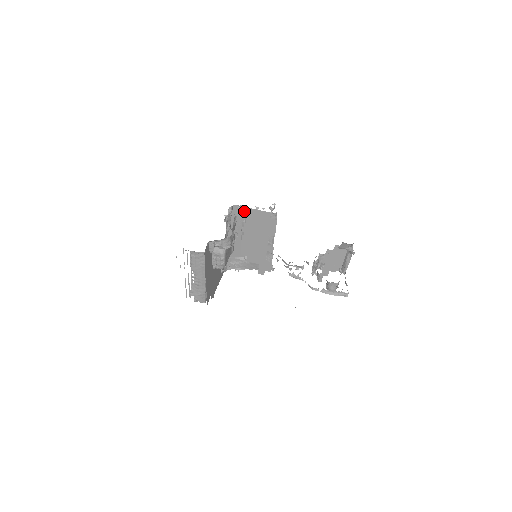
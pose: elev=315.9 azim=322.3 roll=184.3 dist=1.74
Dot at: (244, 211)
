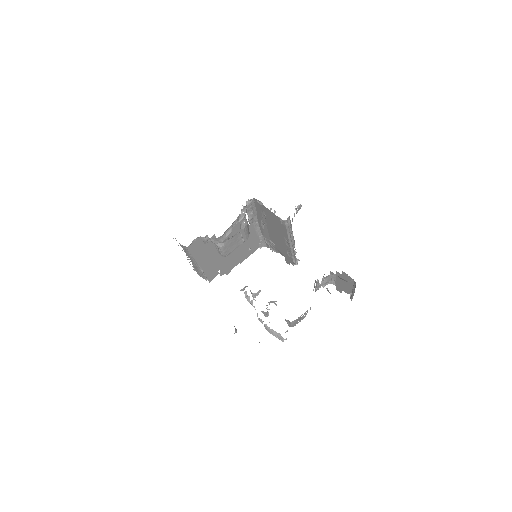
Dot at: (262, 207)
